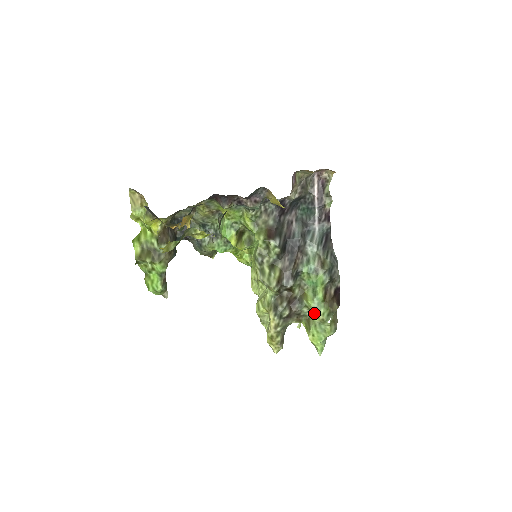
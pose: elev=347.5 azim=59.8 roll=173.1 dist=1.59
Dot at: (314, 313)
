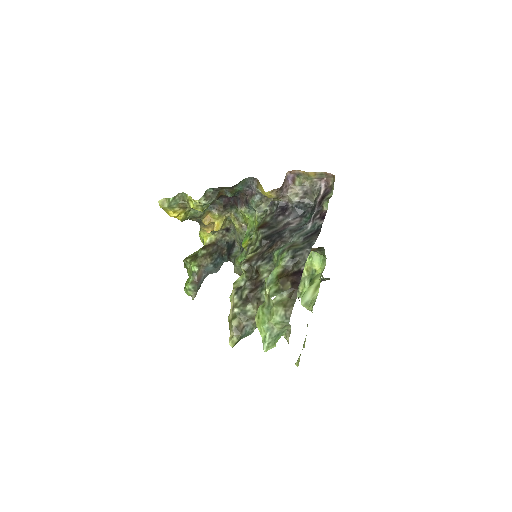
Dot at: occluded
